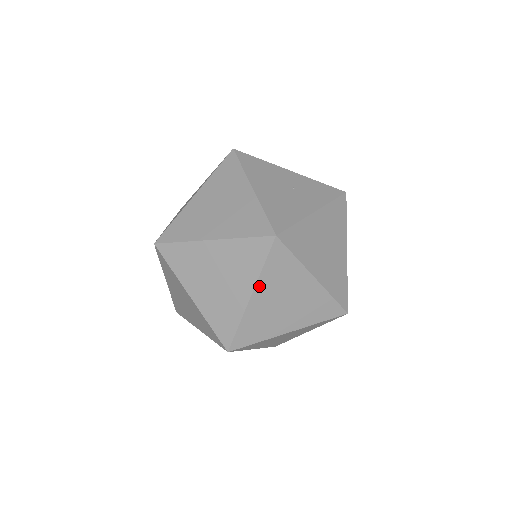
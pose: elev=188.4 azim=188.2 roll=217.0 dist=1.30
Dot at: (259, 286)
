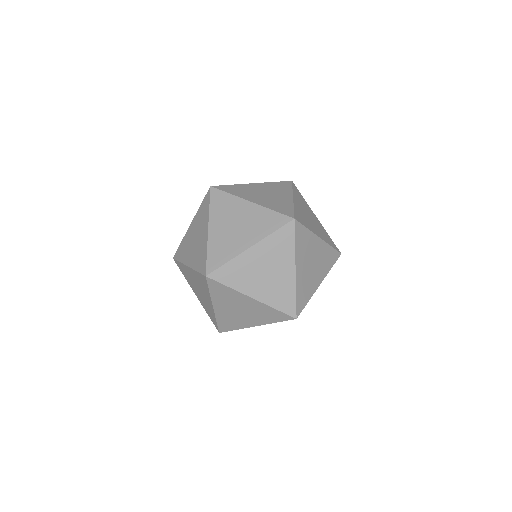
Dot at: (211, 220)
